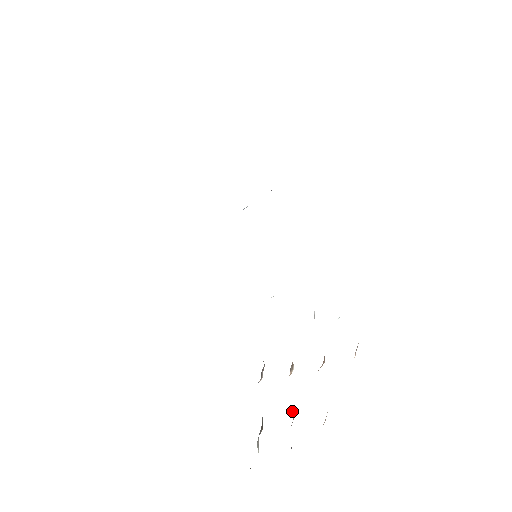
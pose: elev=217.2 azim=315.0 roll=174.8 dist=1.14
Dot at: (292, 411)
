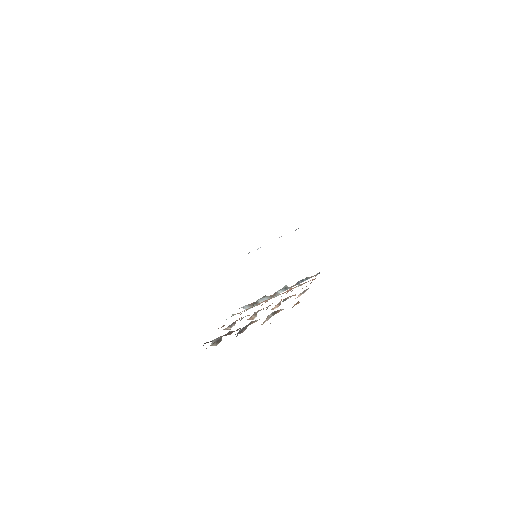
Dot at: occluded
